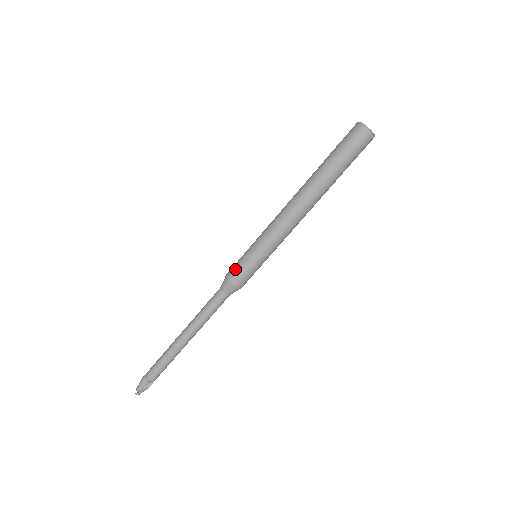
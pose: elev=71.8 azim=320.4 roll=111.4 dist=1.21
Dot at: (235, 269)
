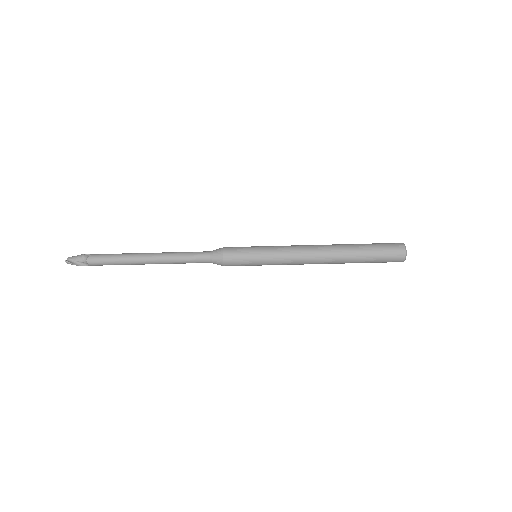
Dot at: (235, 250)
